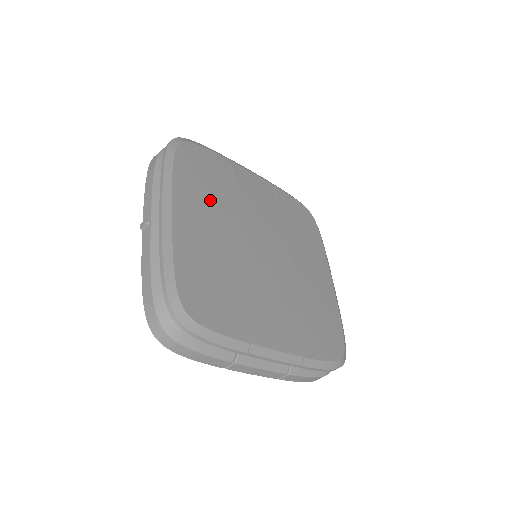
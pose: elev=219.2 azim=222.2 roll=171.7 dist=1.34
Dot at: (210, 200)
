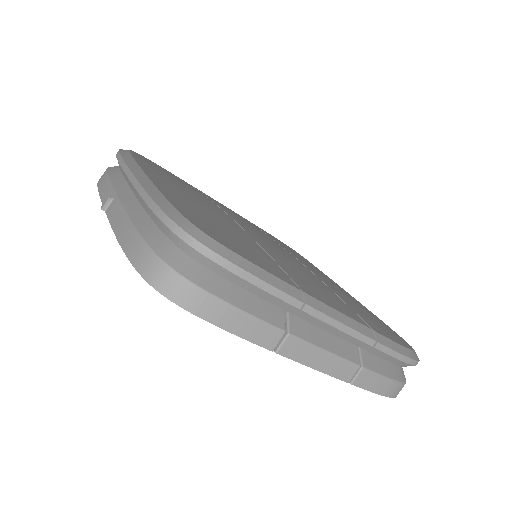
Dot at: (185, 188)
